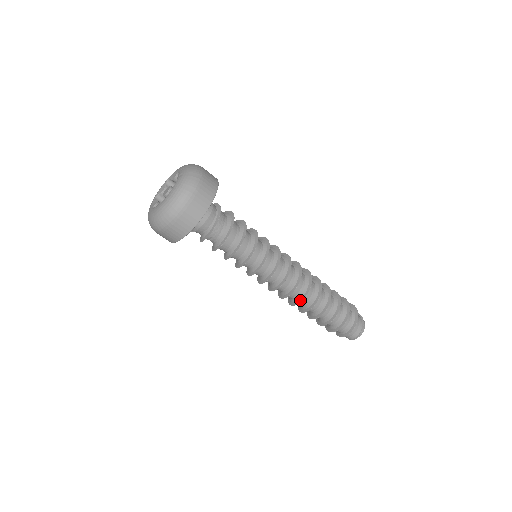
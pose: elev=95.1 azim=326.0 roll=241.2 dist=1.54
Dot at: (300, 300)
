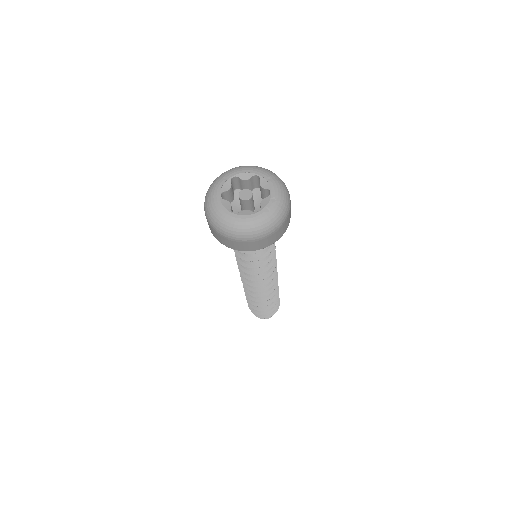
Dot at: (251, 293)
